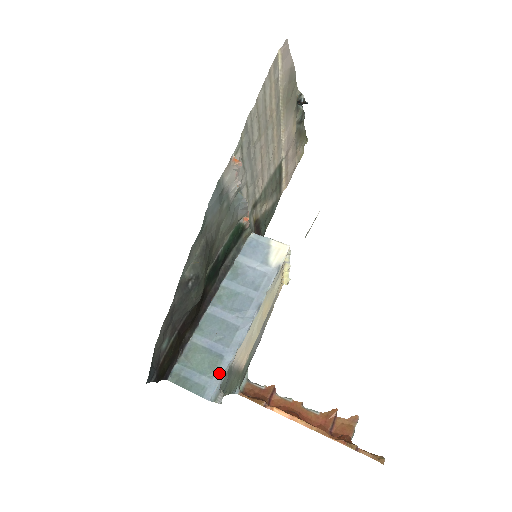
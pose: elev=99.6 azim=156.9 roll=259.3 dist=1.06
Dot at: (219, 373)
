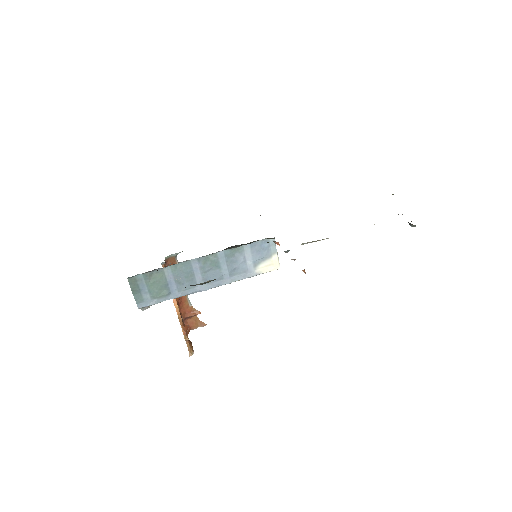
Dot at: (159, 300)
